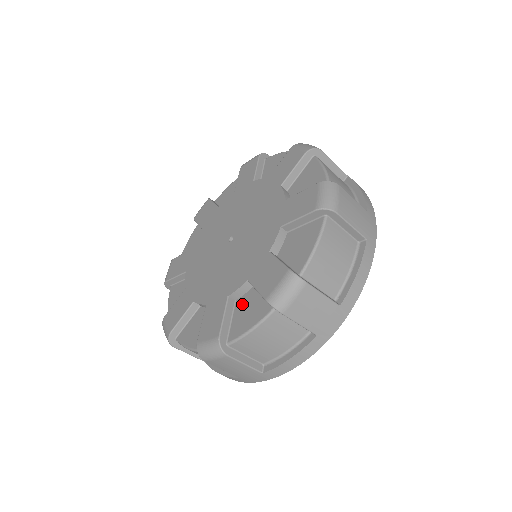
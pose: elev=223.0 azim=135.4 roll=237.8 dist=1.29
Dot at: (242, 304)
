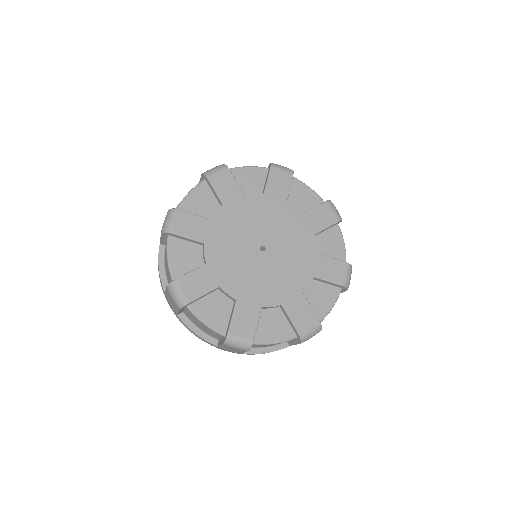
Dot at: (268, 316)
